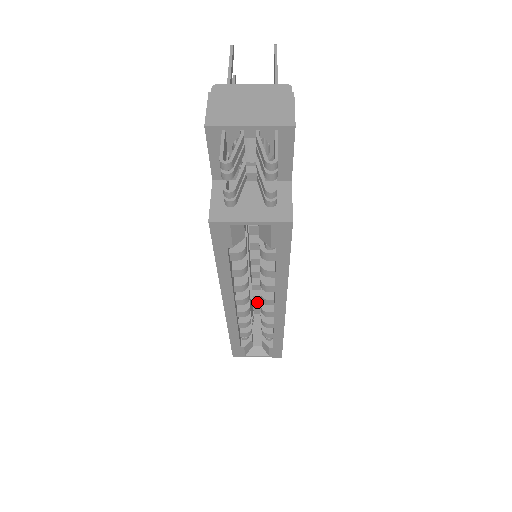
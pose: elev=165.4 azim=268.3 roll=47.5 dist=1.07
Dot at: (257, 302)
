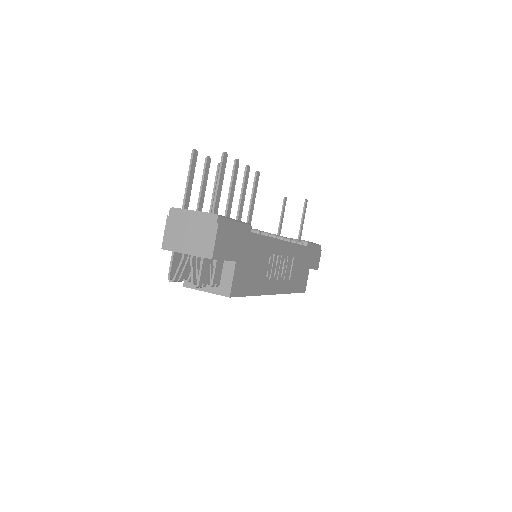
Dot at: occluded
